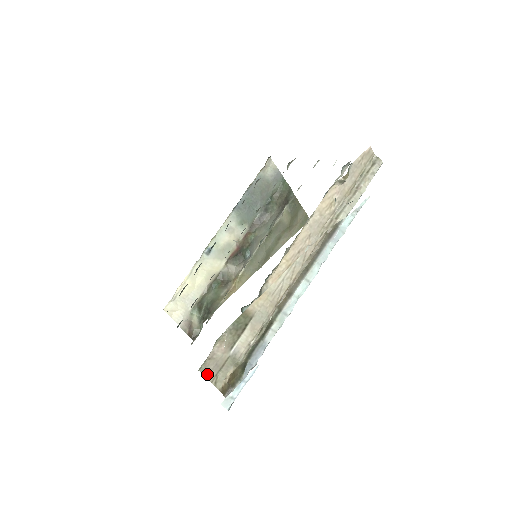
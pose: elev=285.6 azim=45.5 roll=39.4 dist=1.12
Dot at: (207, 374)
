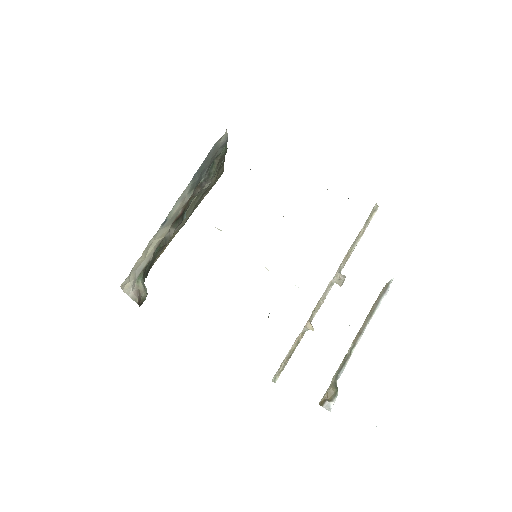
Dot at: occluded
